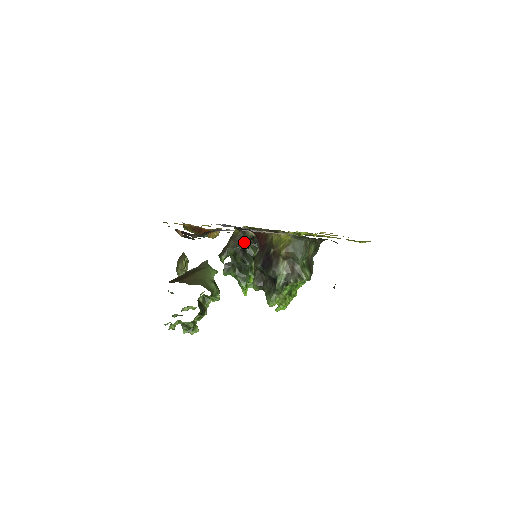
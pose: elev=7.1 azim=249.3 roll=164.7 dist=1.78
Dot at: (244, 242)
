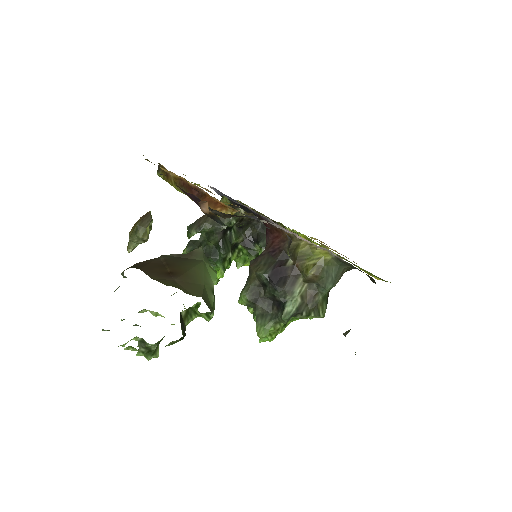
Dot at: (231, 222)
